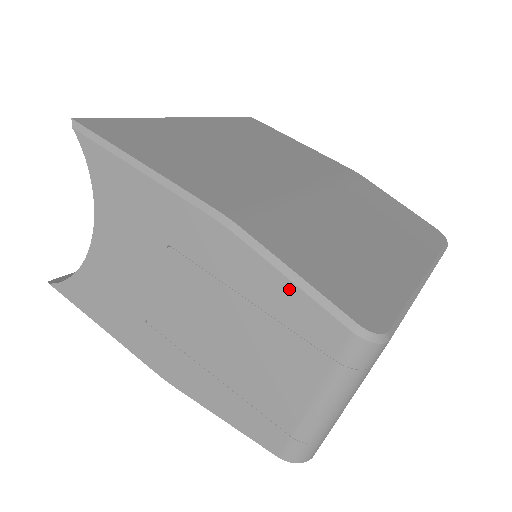
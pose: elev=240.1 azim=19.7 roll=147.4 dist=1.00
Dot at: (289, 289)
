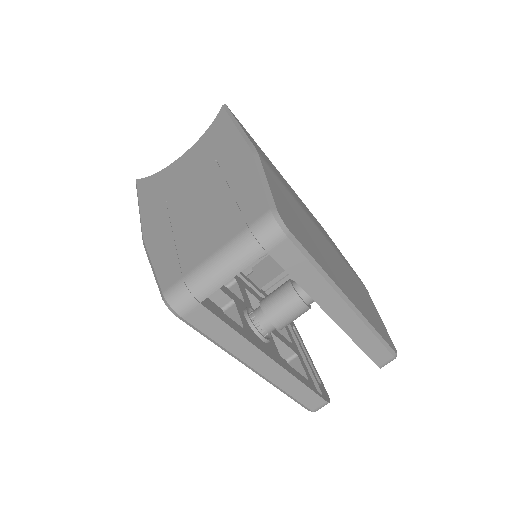
Dot at: (256, 184)
